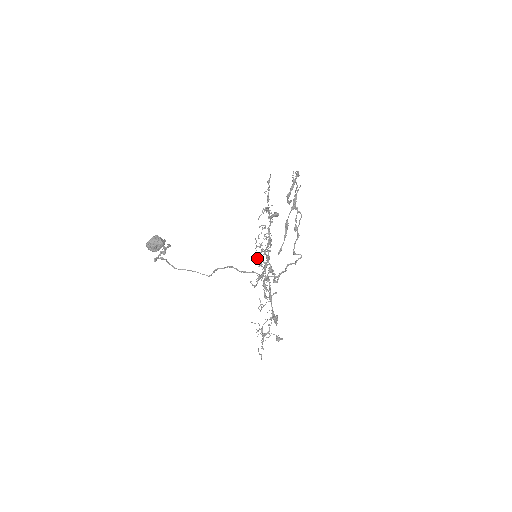
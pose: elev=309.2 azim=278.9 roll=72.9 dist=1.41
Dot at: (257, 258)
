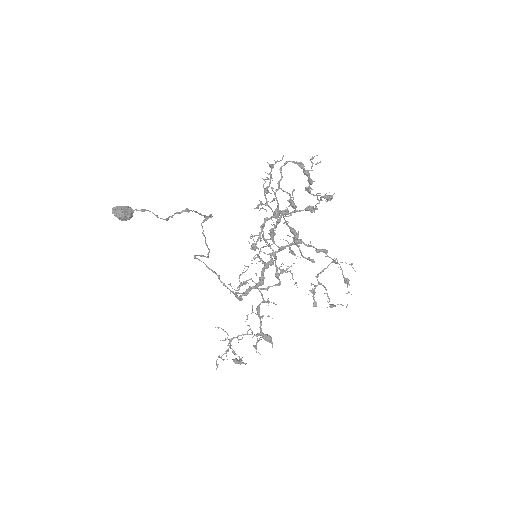
Dot at: (261, 258)
